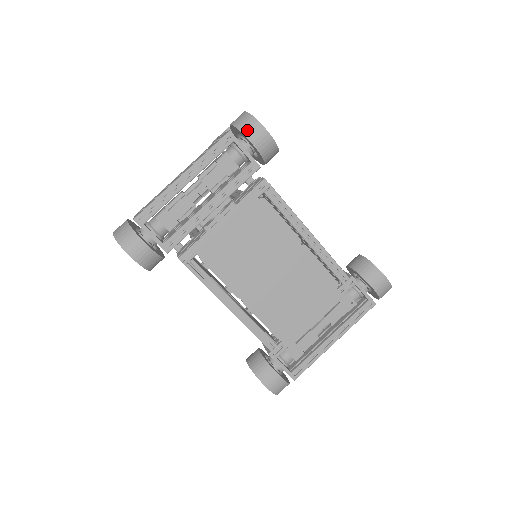
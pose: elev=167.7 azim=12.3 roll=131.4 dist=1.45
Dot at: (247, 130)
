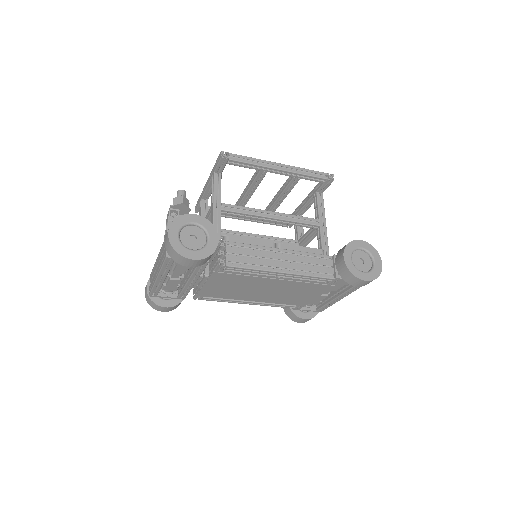
Dot at: (177, 260)
